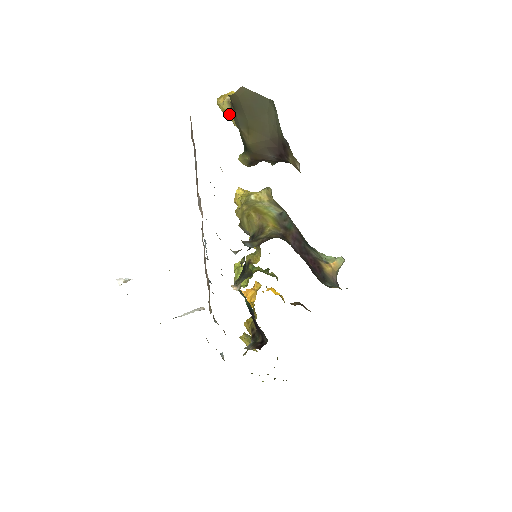
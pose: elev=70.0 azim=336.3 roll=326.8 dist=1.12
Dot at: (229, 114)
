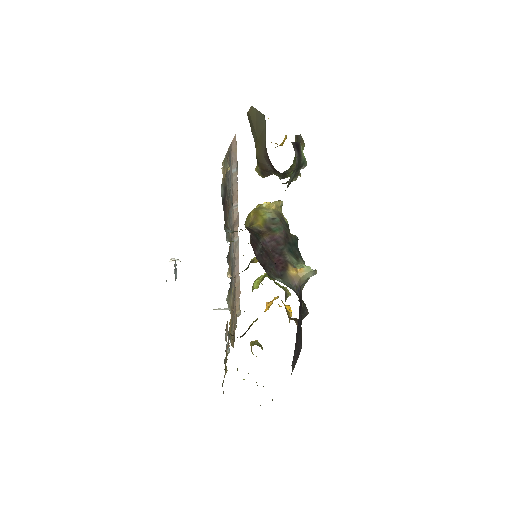
Dot at: occluded
